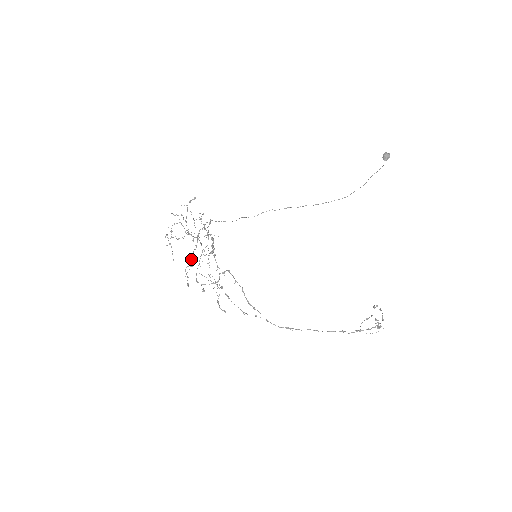
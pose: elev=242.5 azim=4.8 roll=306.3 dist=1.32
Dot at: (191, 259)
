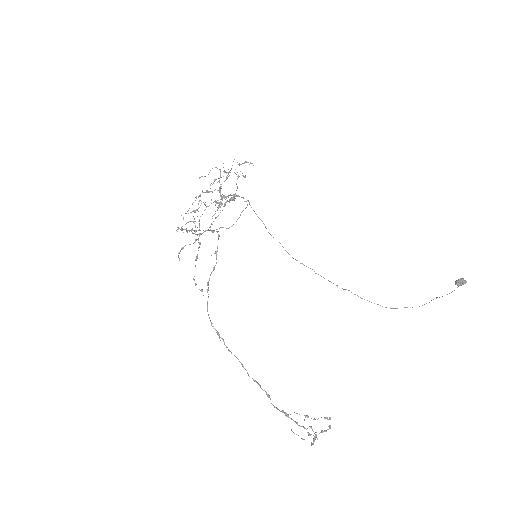
Dot at: (200, 205)
